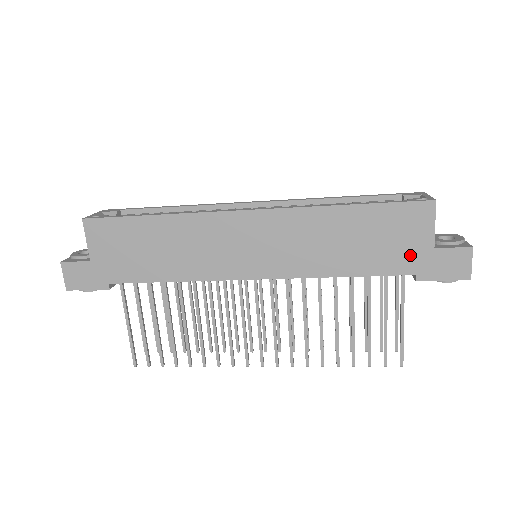
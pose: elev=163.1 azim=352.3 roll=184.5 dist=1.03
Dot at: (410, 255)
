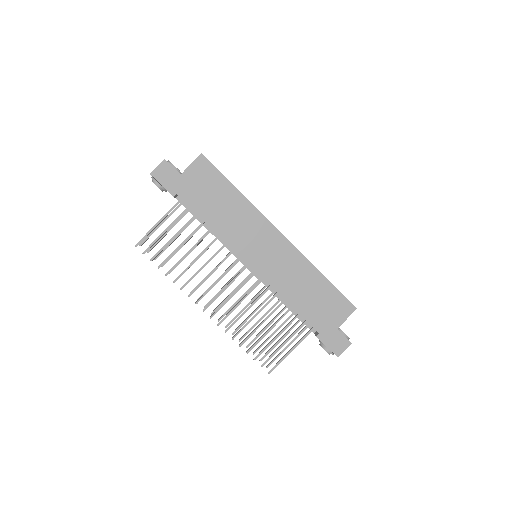
Dot at: (325, 322)
